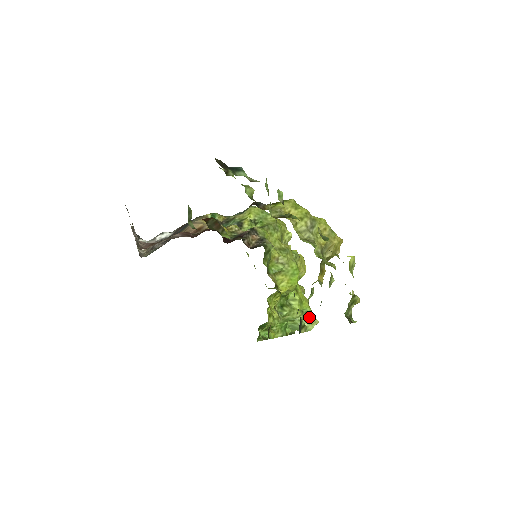
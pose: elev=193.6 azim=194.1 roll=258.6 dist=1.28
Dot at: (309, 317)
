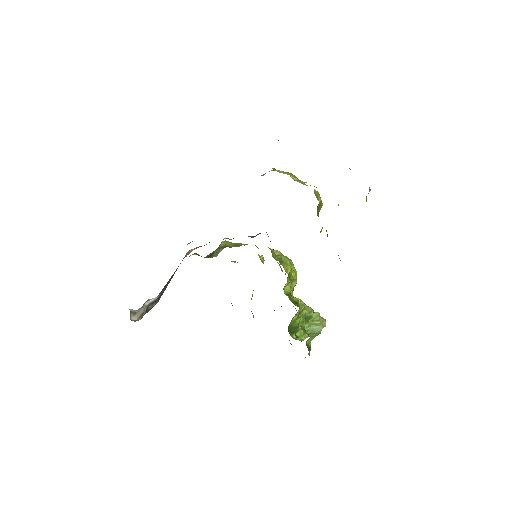
Dot at: (318, 313)
